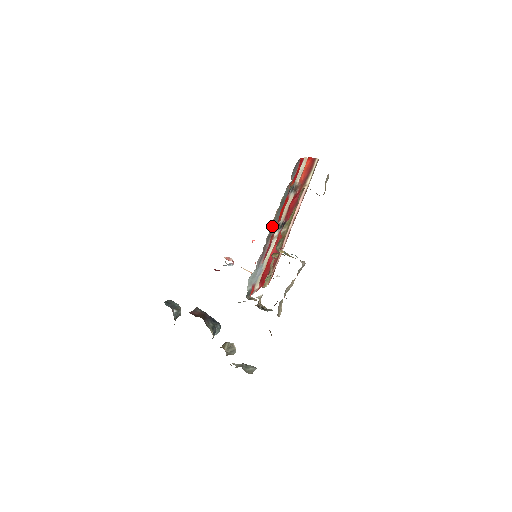
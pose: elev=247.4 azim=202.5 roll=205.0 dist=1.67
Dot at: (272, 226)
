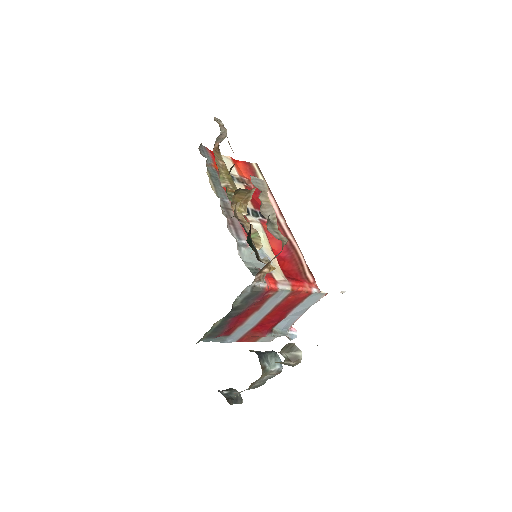
Dot at: (220, 198)
